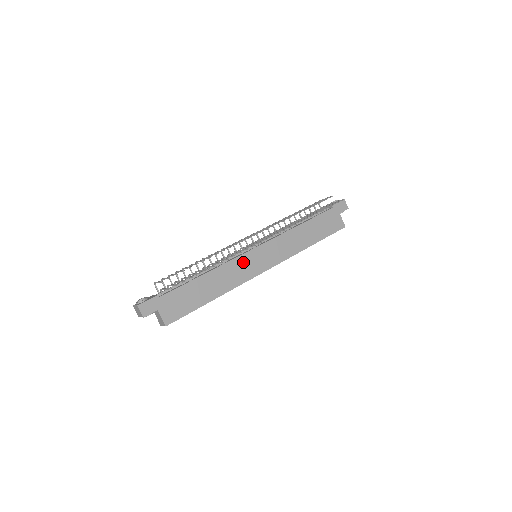
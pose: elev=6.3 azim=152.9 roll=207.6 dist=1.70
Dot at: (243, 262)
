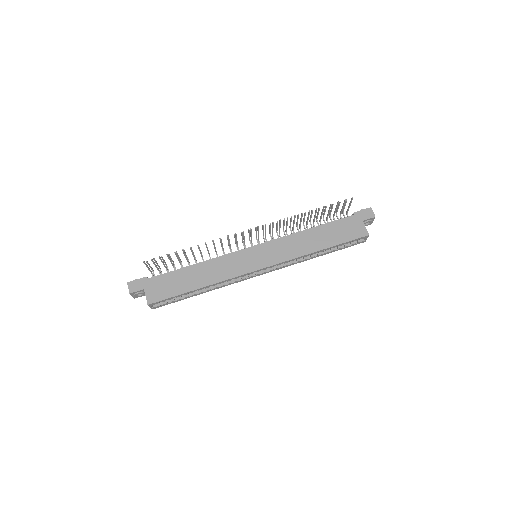
Dot at: (237, 258)
